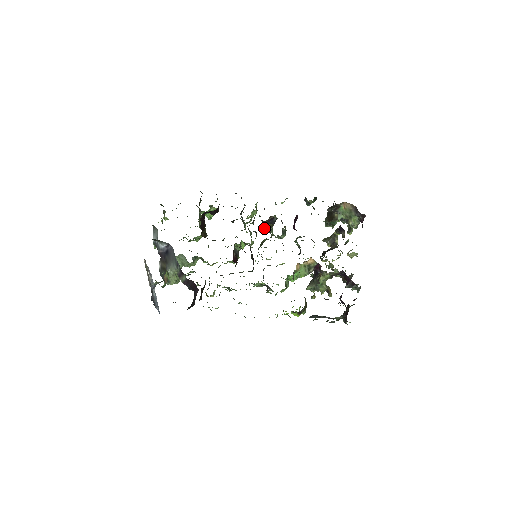
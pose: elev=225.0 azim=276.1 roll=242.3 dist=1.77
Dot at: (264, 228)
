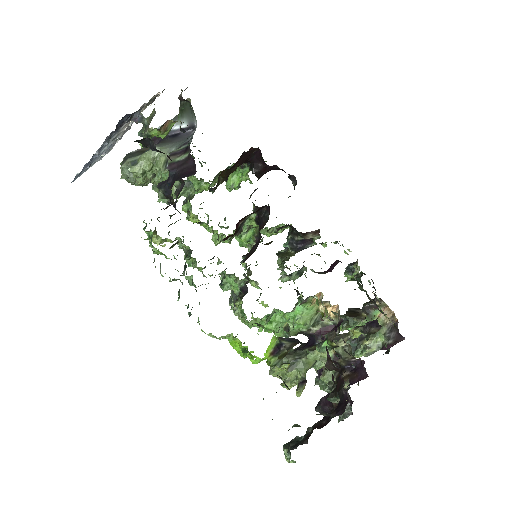
Dot at: (276, 253)
